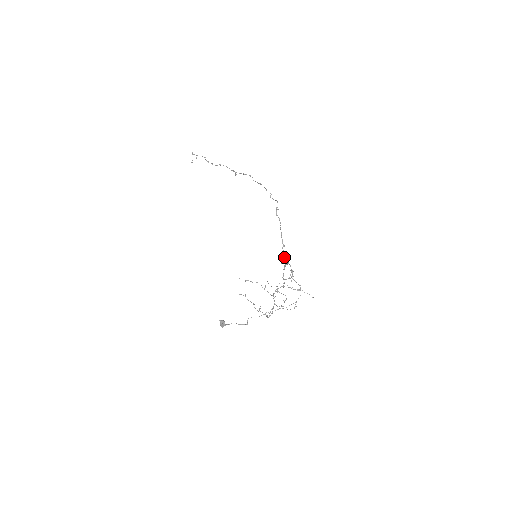
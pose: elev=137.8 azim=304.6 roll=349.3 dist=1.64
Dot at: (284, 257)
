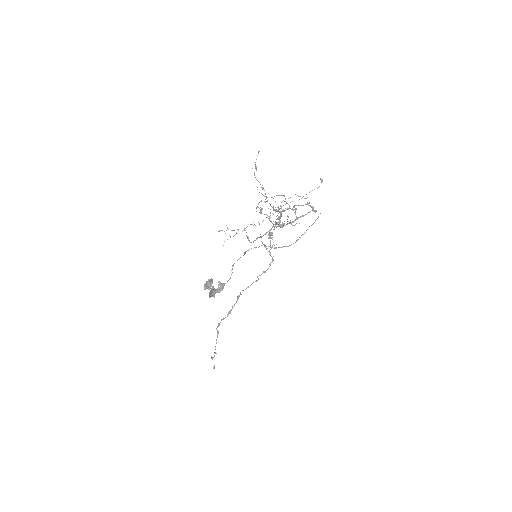
Dot at: (277, 210)
